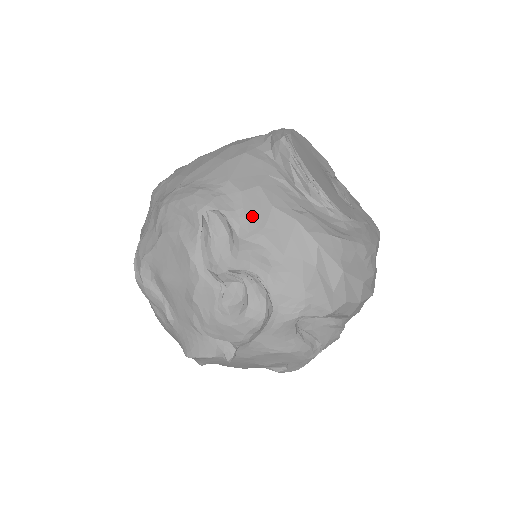
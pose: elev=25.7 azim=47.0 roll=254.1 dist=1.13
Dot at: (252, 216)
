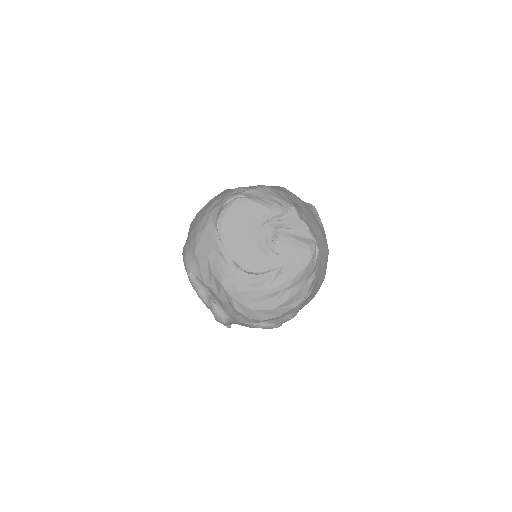
Dot at: (205, 276)
